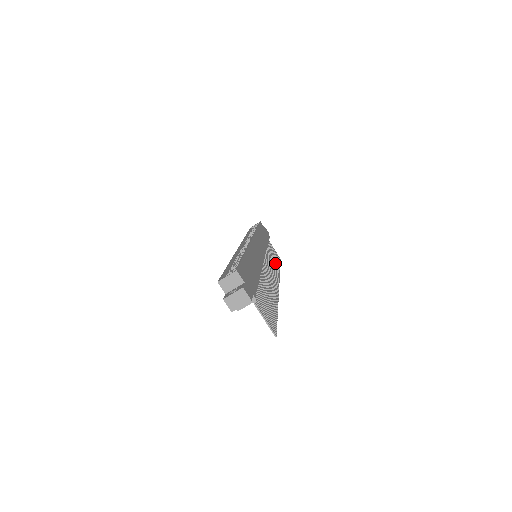
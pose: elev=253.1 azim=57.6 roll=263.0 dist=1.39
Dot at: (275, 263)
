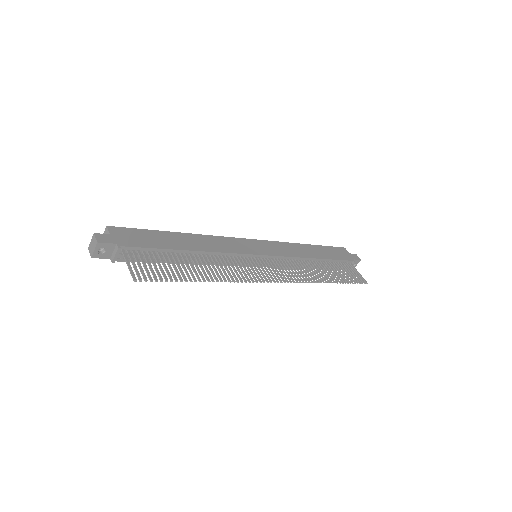
Dot at: (321, 275)
